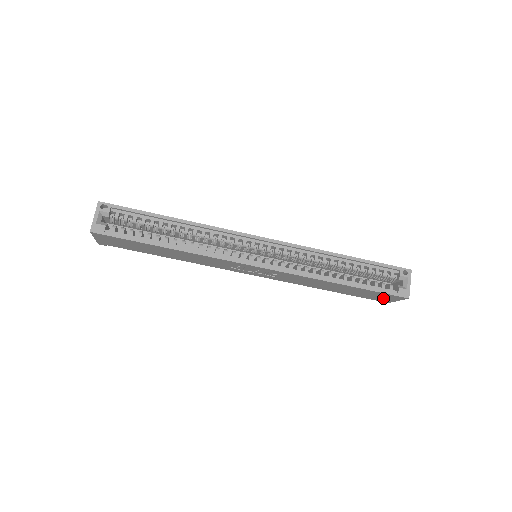
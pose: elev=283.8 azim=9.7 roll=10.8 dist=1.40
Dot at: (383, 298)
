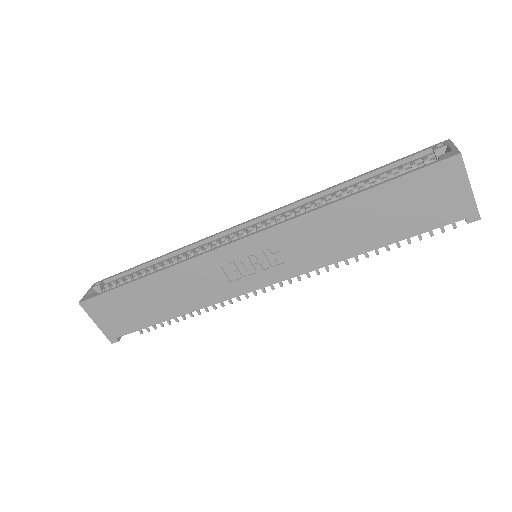
Dot at: (446, 198)
